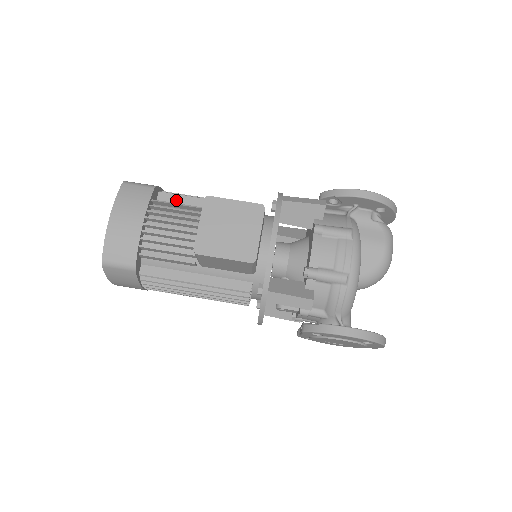
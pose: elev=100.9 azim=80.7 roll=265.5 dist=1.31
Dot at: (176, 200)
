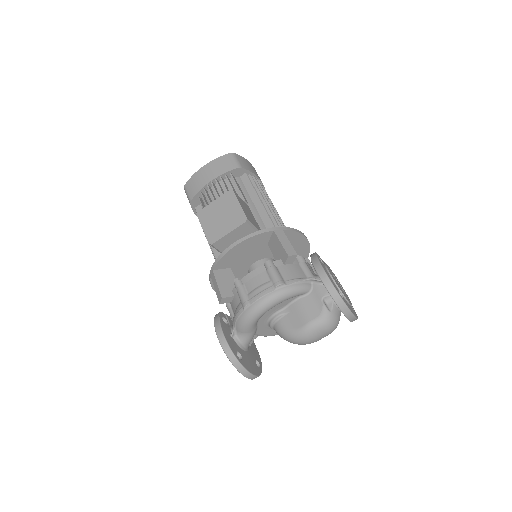
Dot at: (247, 185)
